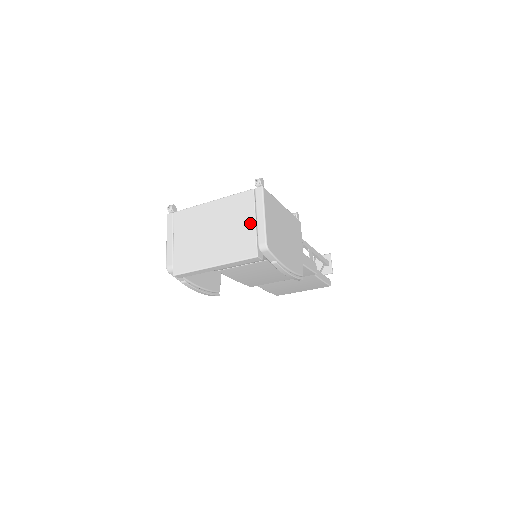
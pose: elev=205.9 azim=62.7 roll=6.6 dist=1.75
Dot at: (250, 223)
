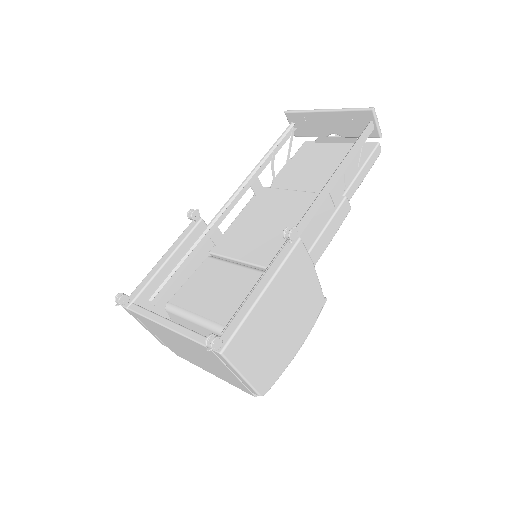
Dot at: (229, 373)
